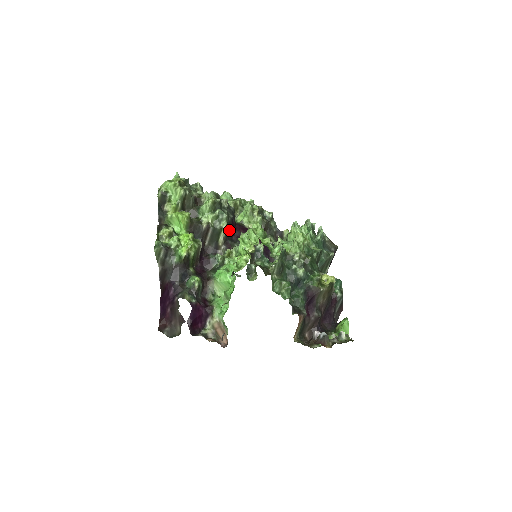
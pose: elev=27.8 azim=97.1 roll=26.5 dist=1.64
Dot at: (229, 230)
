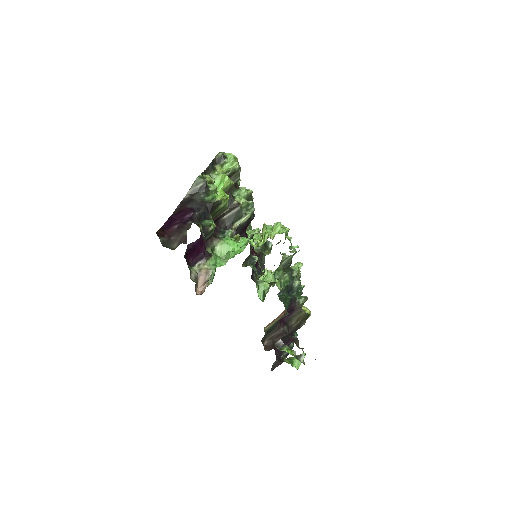
Dot at: (245, 224)
